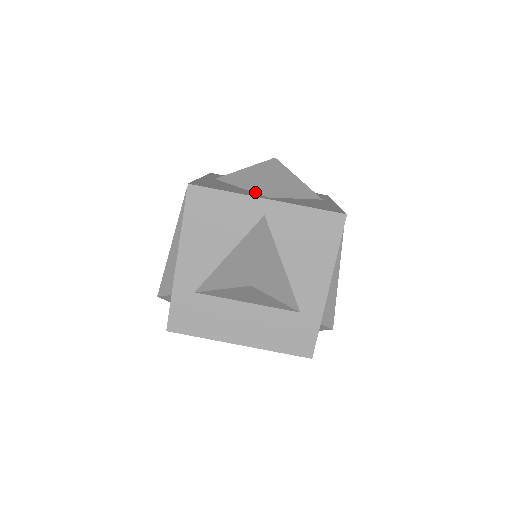
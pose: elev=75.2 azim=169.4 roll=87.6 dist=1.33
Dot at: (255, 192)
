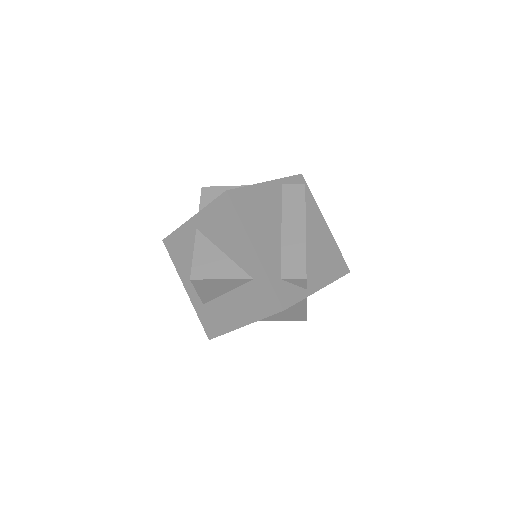
Dot at: occluded
